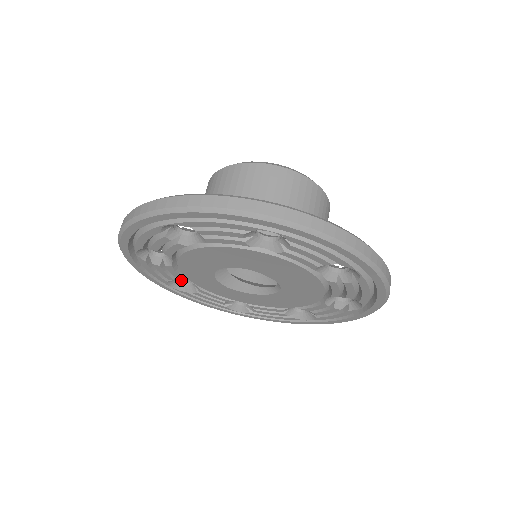
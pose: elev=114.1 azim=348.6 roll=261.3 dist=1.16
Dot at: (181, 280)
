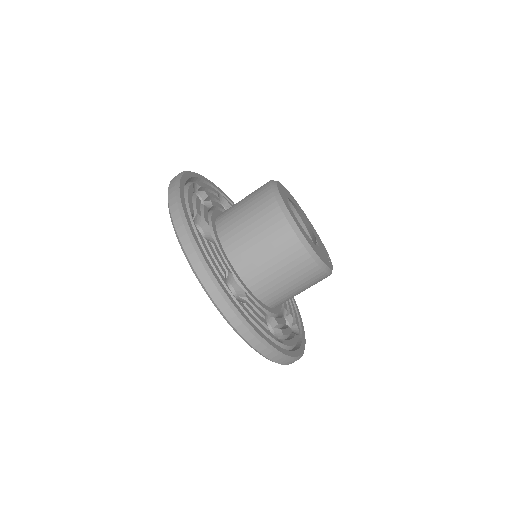
Dot at: occluded
